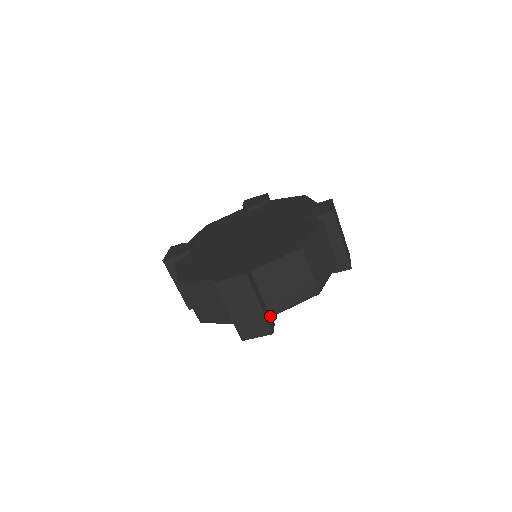
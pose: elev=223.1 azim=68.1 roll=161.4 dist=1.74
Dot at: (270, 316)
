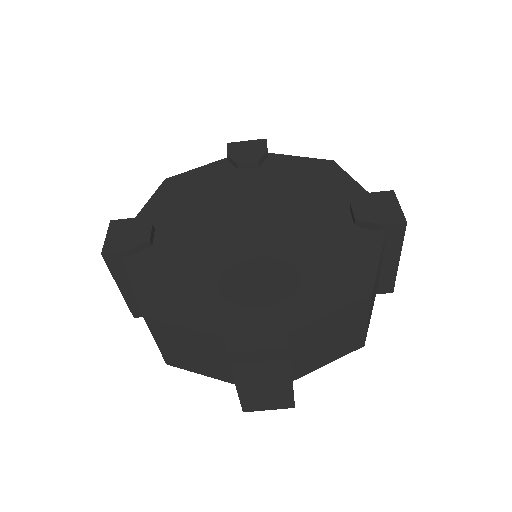
Dot at: occluded
